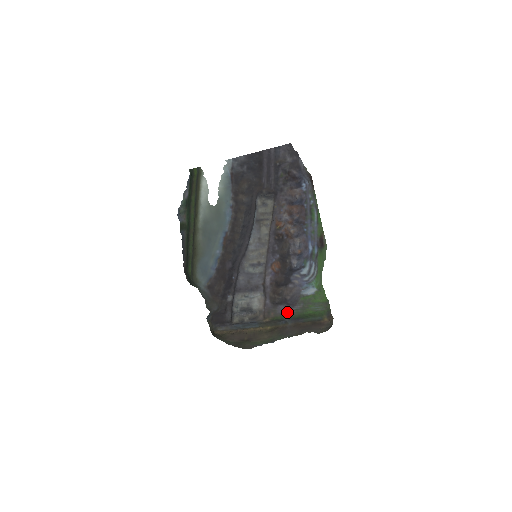
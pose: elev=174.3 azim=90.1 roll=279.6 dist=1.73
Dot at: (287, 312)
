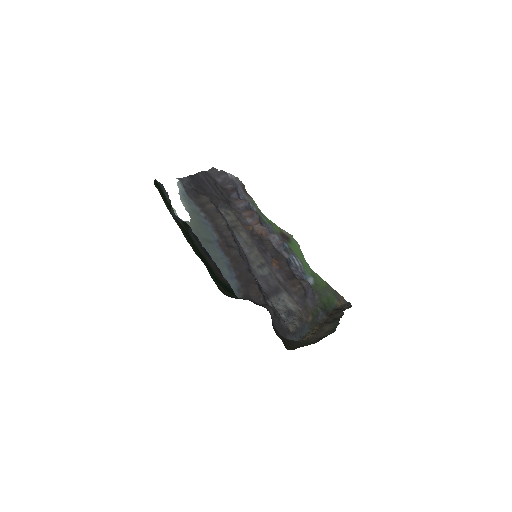
Dot at: (315, 304)
